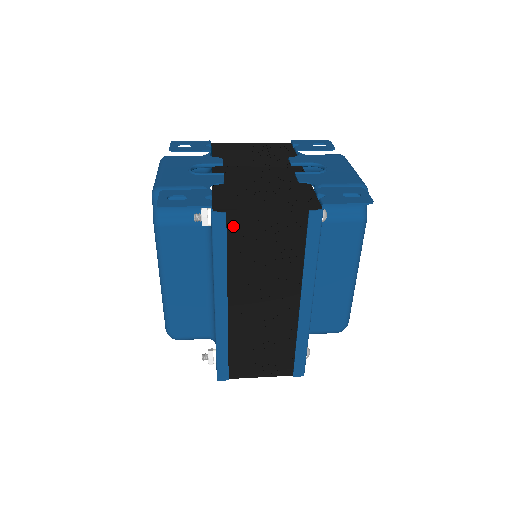
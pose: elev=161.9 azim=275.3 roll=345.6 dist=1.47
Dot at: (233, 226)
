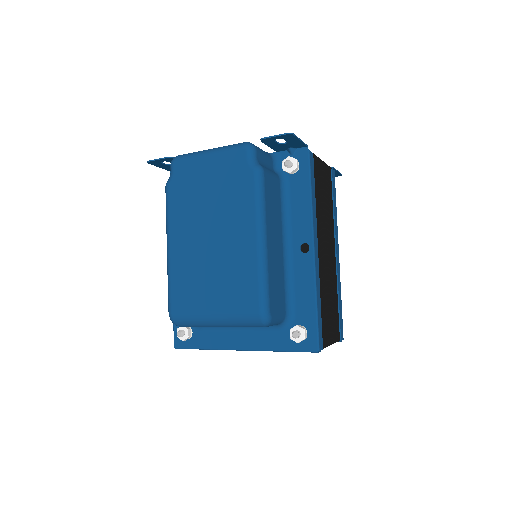
Dot at: (314, 168)
